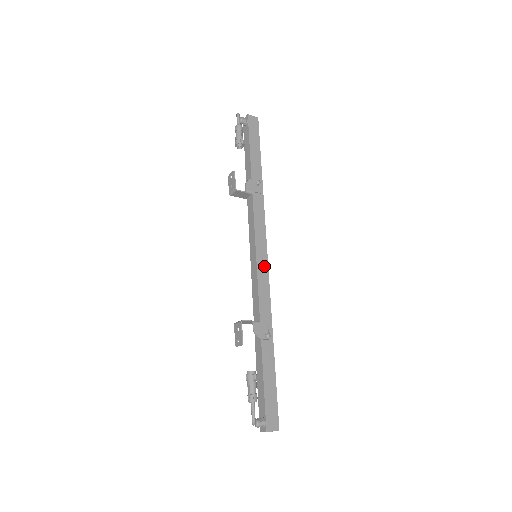
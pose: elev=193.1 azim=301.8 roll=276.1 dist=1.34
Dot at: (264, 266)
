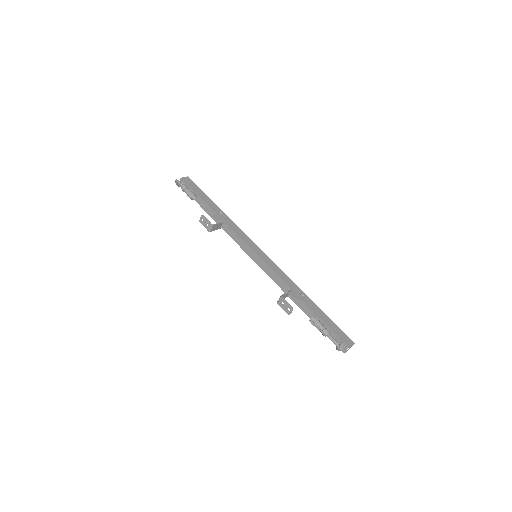
Dot at: (266, 258)
